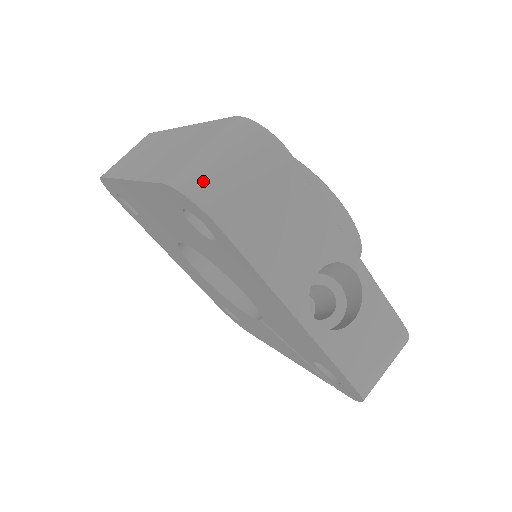
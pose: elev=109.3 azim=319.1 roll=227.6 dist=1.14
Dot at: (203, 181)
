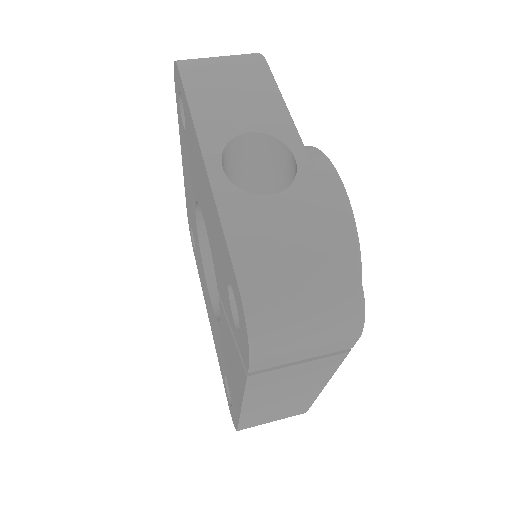
Dot at: occluded
